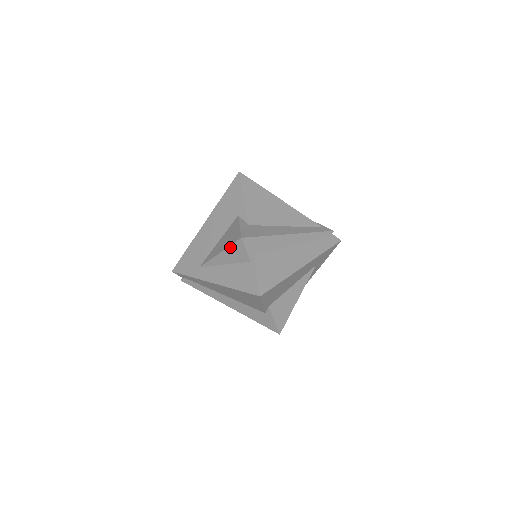
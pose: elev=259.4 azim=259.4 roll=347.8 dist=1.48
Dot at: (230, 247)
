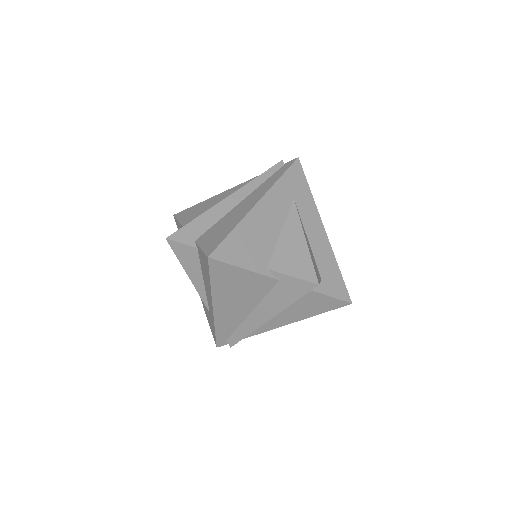
Dot at: (179, 259)
